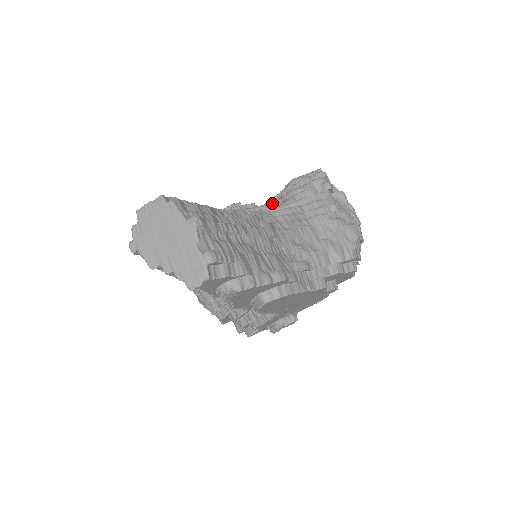
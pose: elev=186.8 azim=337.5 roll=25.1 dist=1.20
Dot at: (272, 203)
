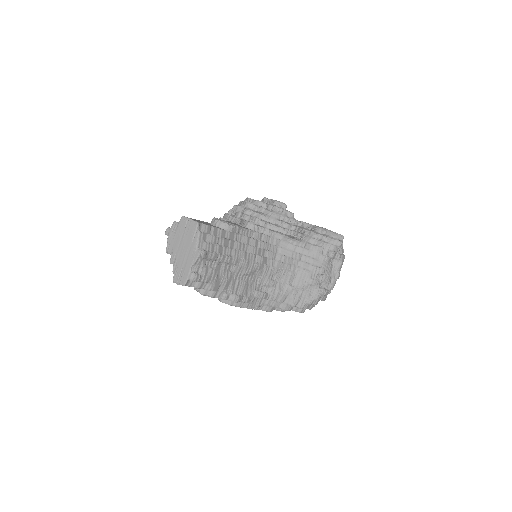
Dot at: (302, 226)
